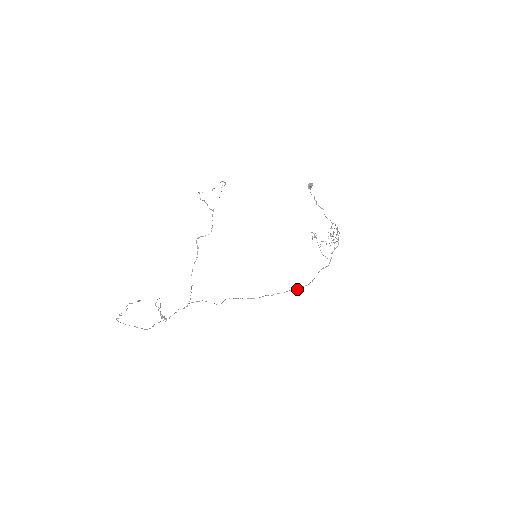
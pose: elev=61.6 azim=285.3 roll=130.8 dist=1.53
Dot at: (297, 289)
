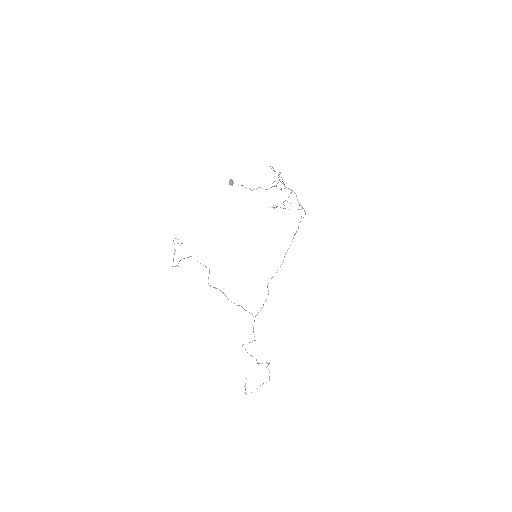
Dot at: (297, 230)
